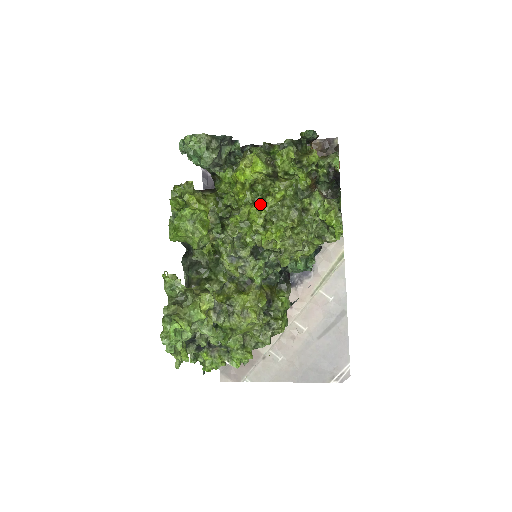
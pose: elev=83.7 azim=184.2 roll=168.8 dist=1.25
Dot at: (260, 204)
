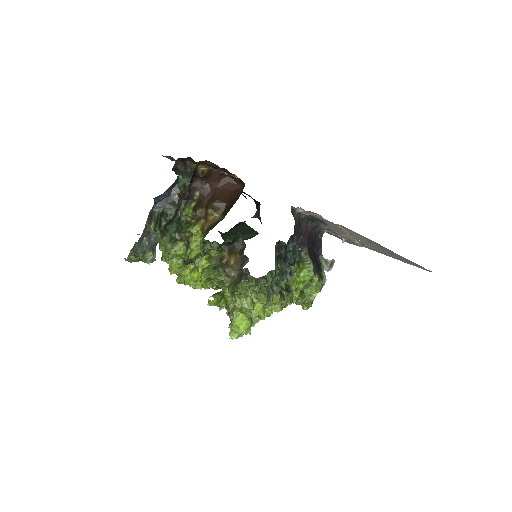
Dot at: (202, 282)
